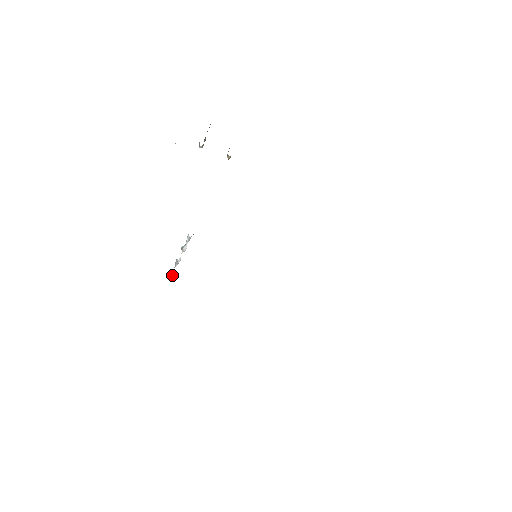
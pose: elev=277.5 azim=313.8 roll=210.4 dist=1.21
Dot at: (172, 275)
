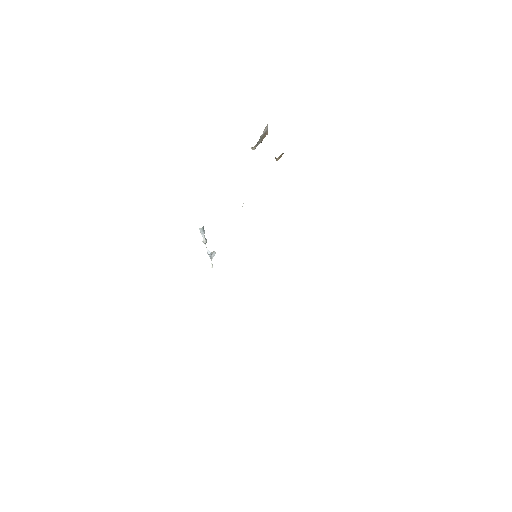
Dot at: (211, 266)
